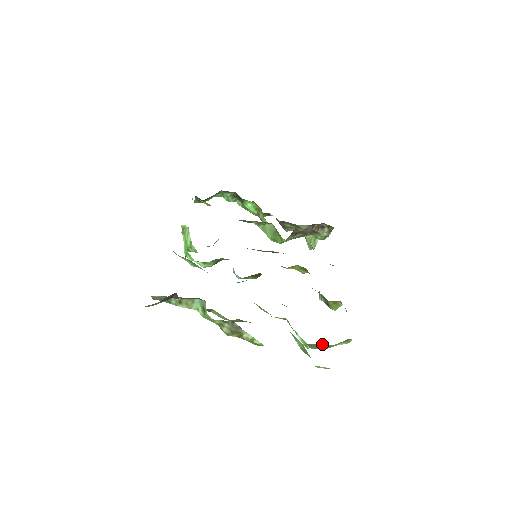
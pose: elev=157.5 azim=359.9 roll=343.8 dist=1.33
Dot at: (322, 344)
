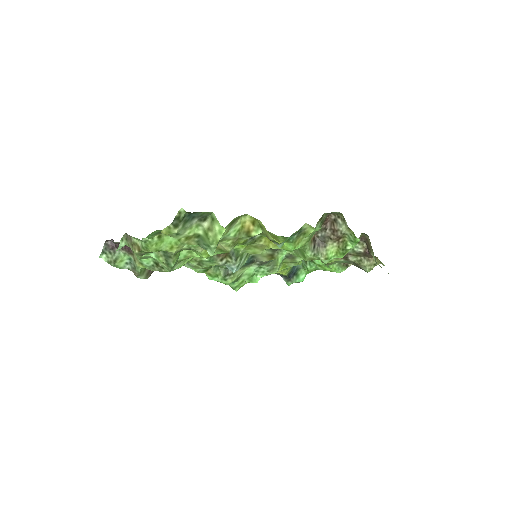
Dot at: (201, 235)
